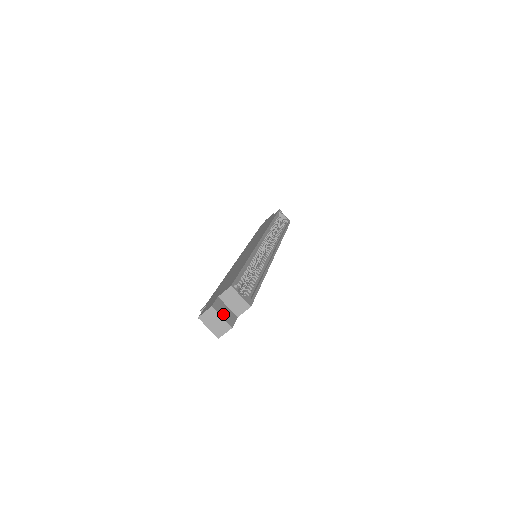
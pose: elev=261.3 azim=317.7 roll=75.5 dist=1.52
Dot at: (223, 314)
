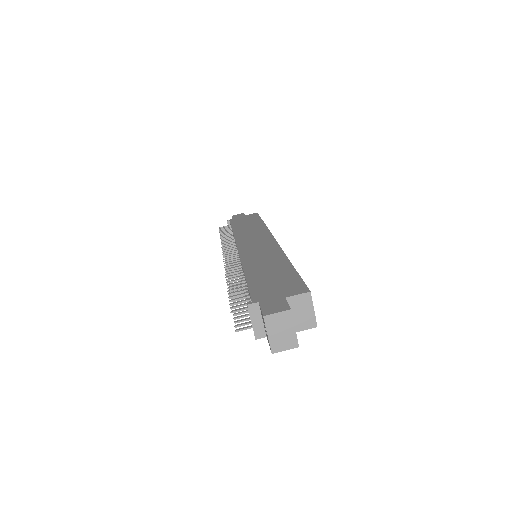
Dot at: occluded
